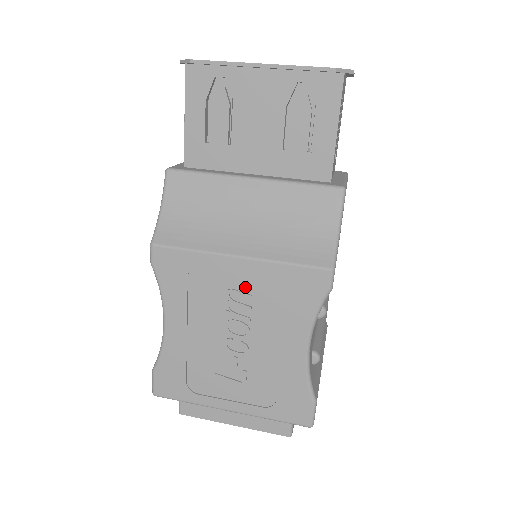
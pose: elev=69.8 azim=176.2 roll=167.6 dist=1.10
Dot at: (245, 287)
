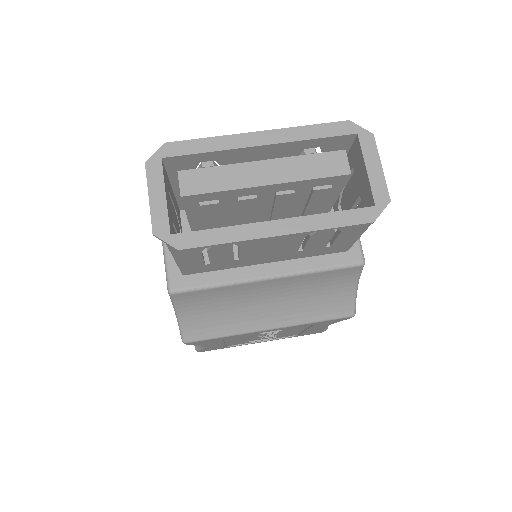
Dot at: (276, 330)
